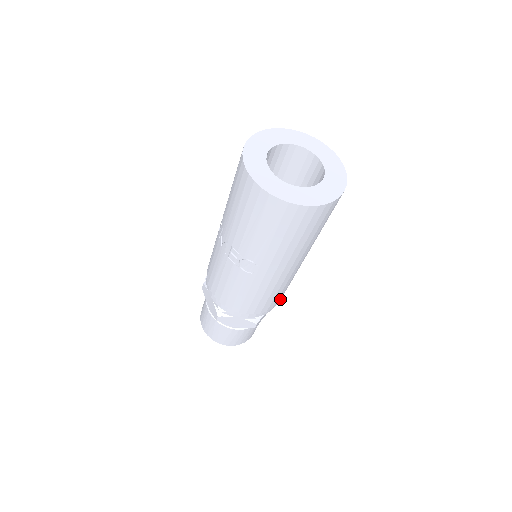
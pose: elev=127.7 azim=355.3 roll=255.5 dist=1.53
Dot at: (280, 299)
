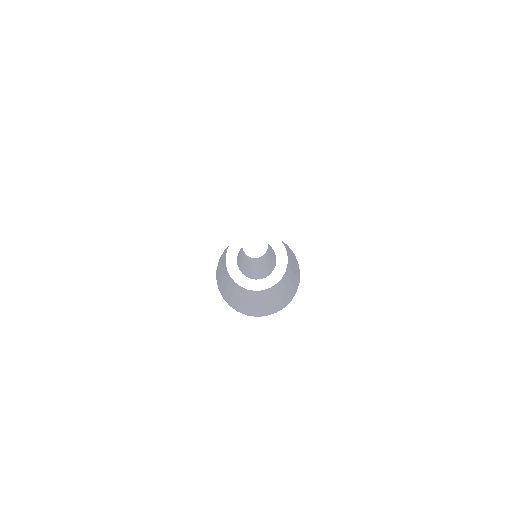
Dot at: occluded
